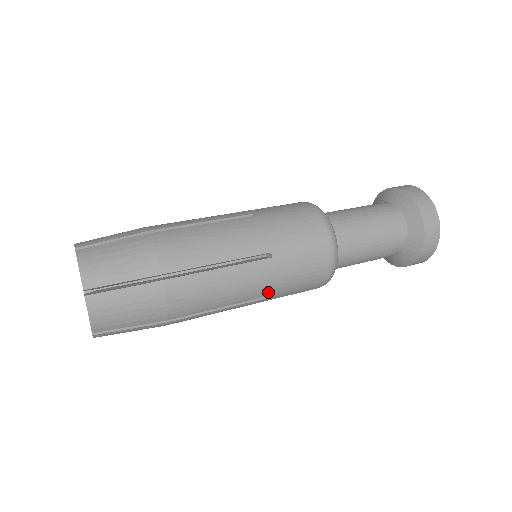
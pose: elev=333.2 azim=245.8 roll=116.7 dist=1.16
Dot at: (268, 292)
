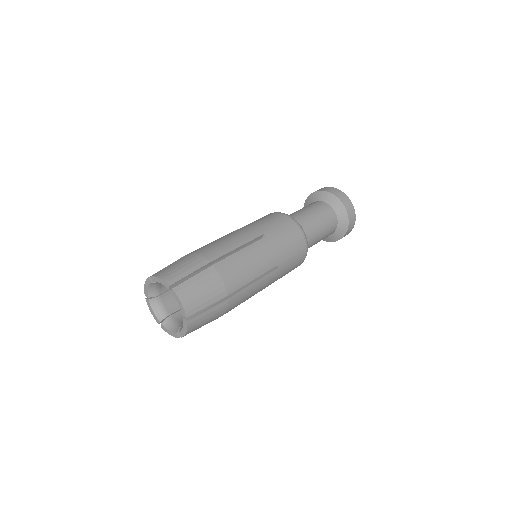
Dot at: (276, 260)
